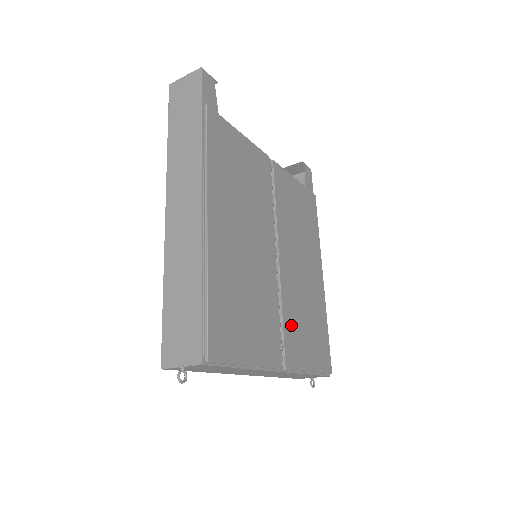
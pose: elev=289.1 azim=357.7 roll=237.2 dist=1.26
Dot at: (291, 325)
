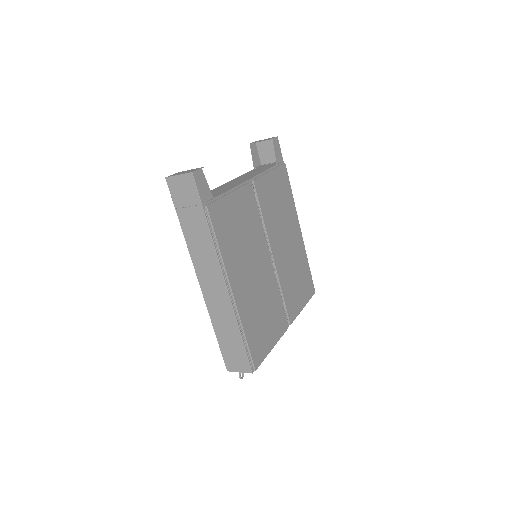
Dot at: (288, 294)
